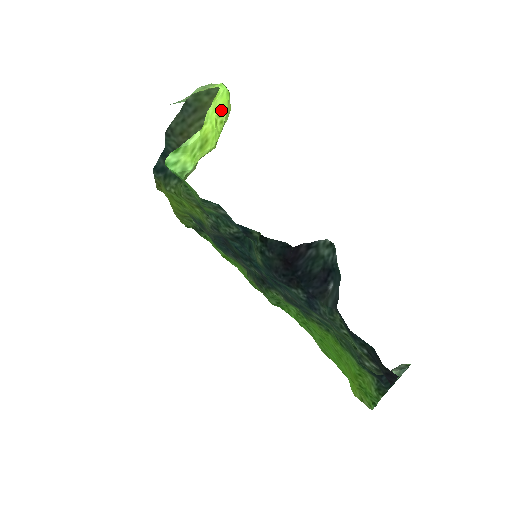
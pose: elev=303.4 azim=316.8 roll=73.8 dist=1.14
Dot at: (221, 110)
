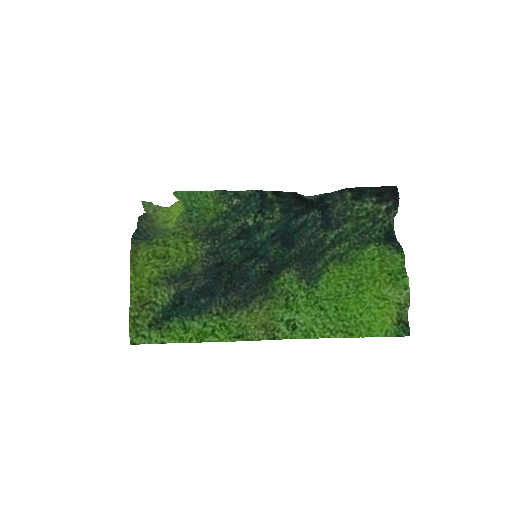
Dot at: (176, 213)
